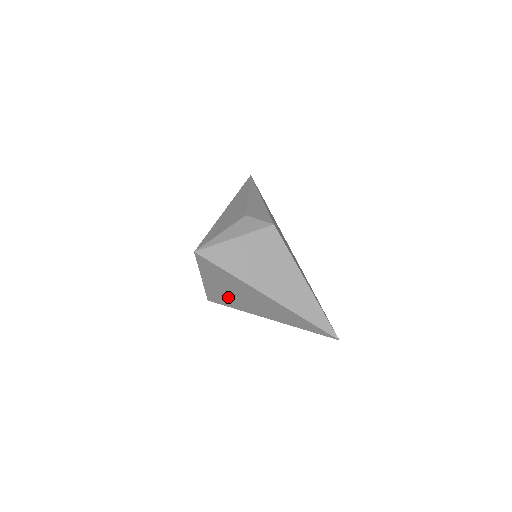
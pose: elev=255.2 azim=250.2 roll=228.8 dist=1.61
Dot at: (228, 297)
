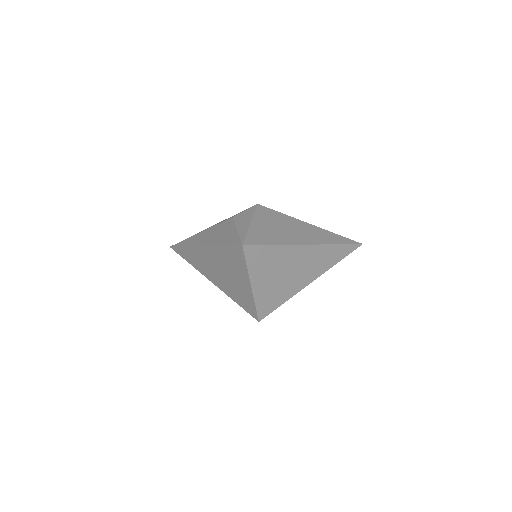
Dot at: (276, 290)
